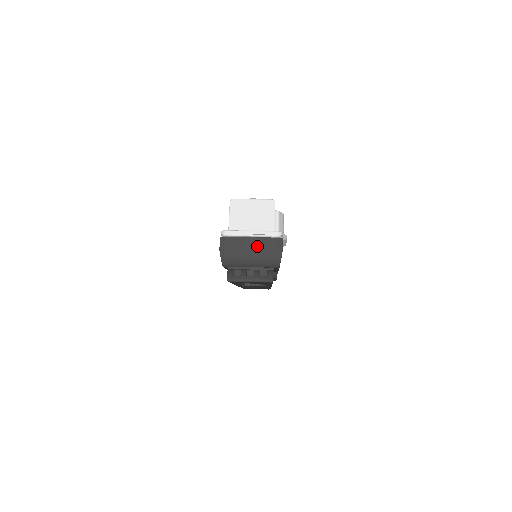
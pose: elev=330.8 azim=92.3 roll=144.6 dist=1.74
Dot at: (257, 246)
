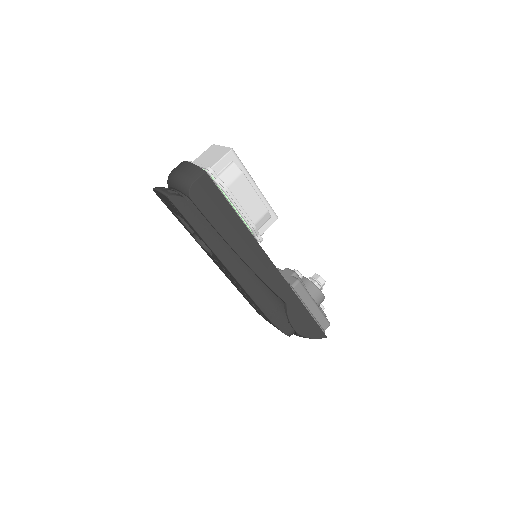
Dot at: (185, 168)
